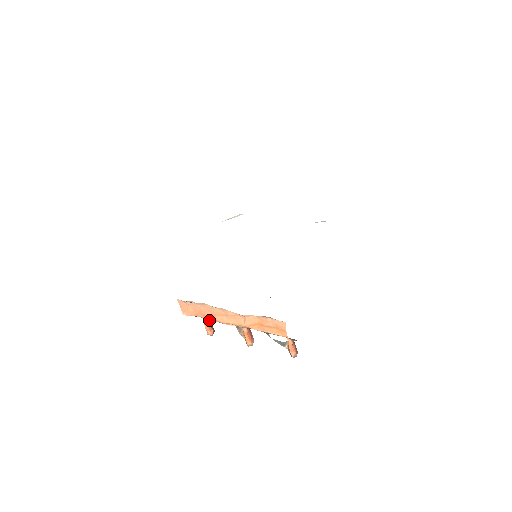
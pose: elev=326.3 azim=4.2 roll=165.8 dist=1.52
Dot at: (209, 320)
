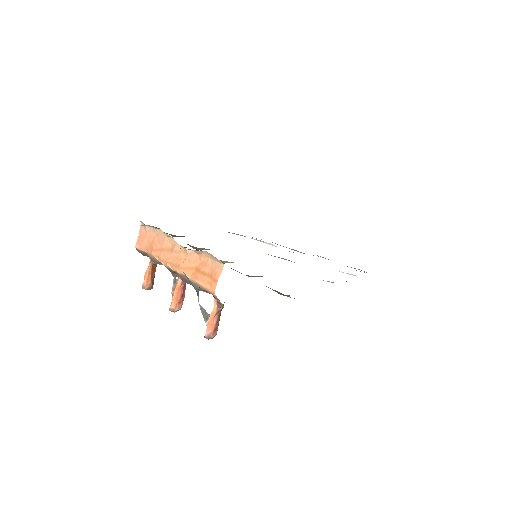
Dot at: (155, 269)
